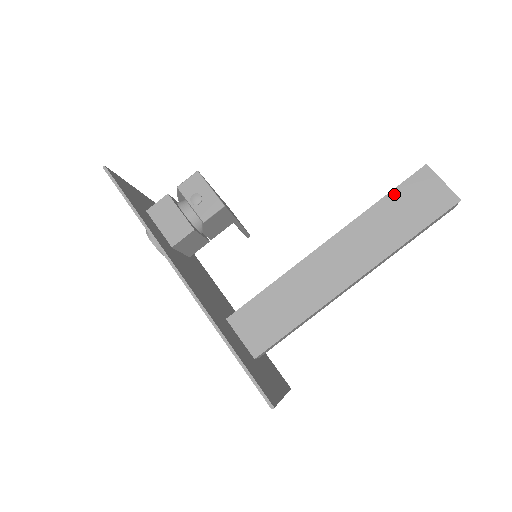
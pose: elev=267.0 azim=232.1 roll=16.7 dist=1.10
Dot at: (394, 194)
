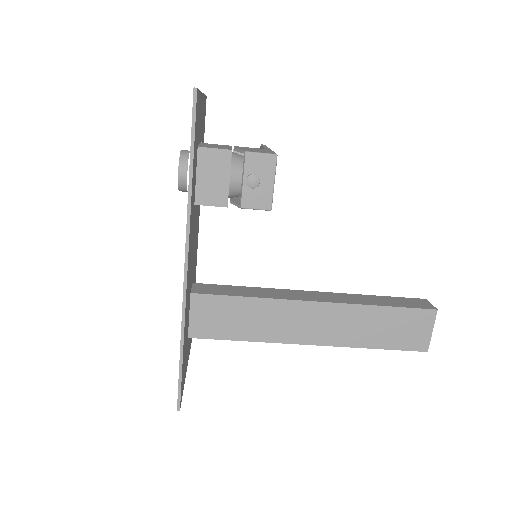
Dot at: (396, 311)
